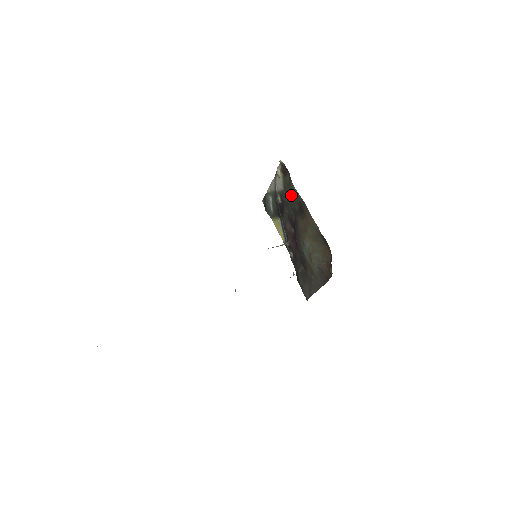
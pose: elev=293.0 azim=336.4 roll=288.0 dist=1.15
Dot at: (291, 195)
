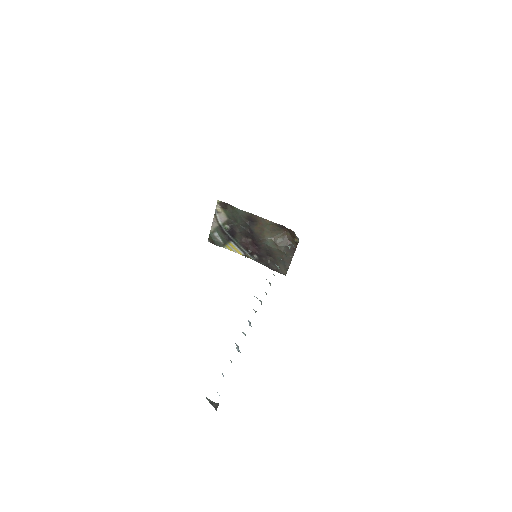
Dot at: (239, 217)
